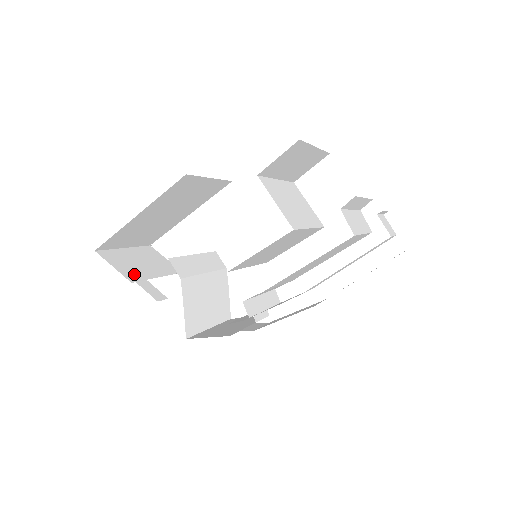
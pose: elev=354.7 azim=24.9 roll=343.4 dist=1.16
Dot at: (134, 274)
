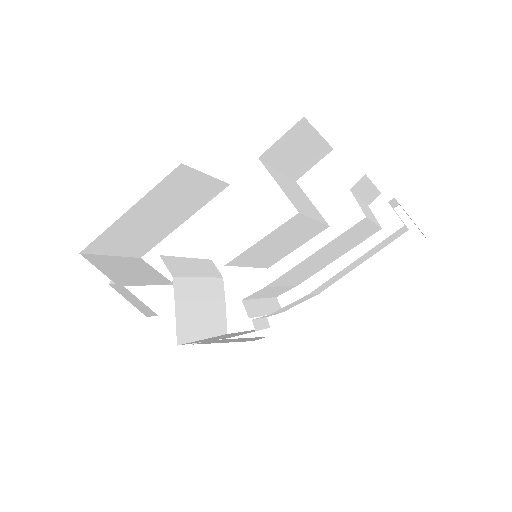
Dot at: (121, 279)
